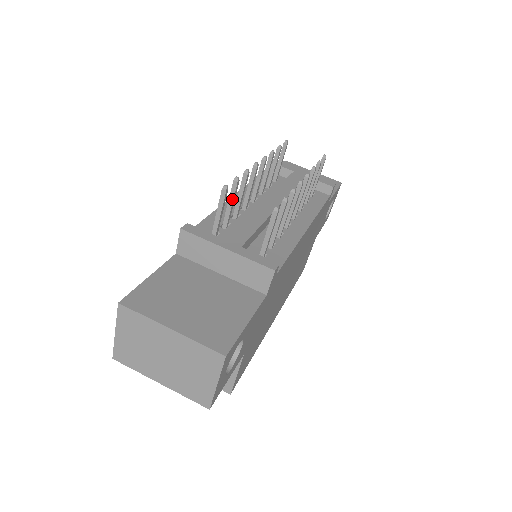
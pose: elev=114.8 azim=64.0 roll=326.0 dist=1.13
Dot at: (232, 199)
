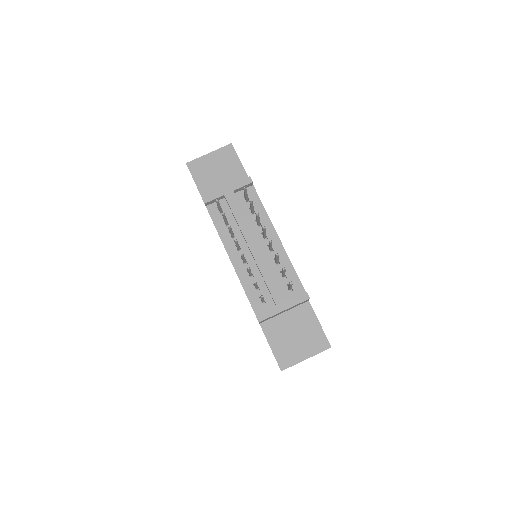
Dot at: (257, 285)
